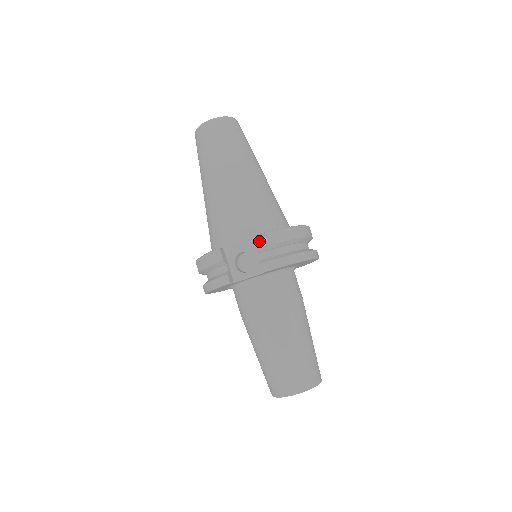
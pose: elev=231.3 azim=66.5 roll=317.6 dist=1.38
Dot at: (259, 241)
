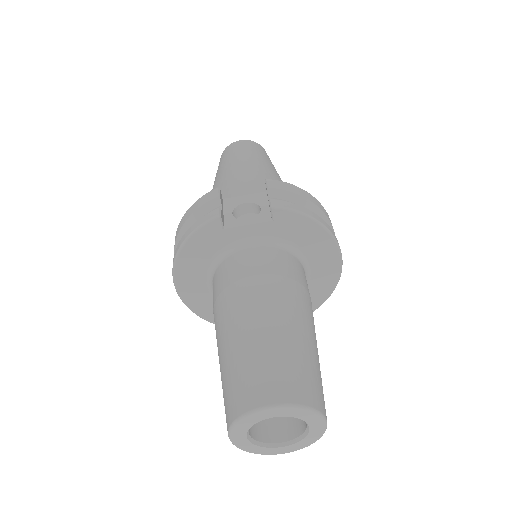
Dot at: (274, 183)
